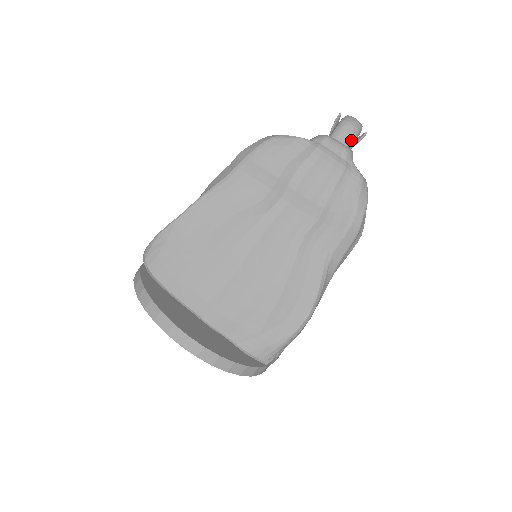
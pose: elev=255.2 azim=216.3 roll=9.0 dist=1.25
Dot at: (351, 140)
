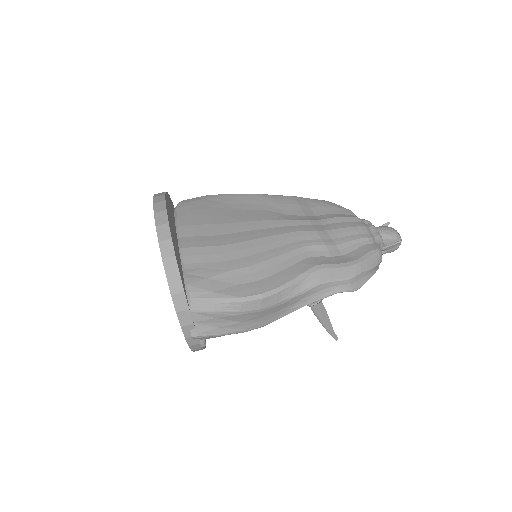
Dot at: (387, 236)
